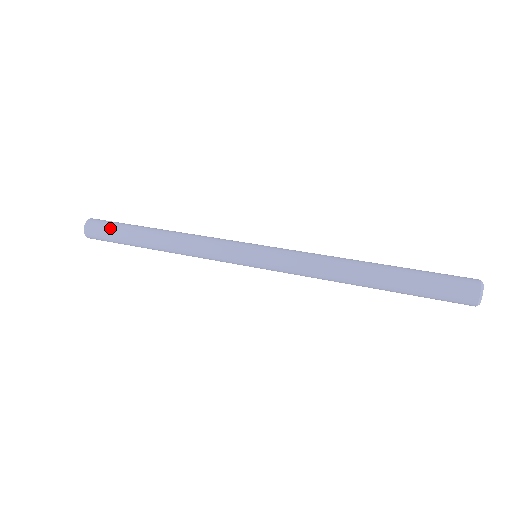
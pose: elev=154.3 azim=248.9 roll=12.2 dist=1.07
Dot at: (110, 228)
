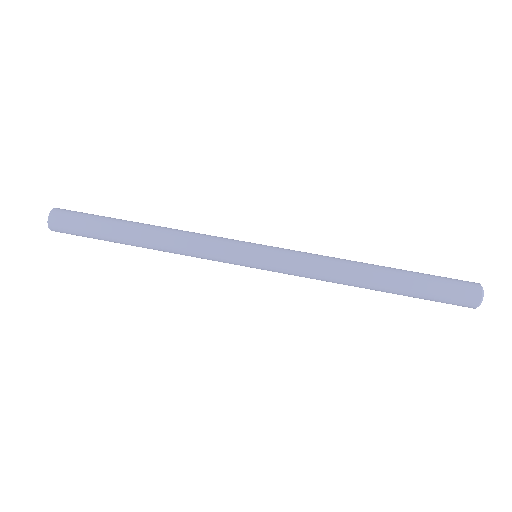
Dot at: (81, 233)
